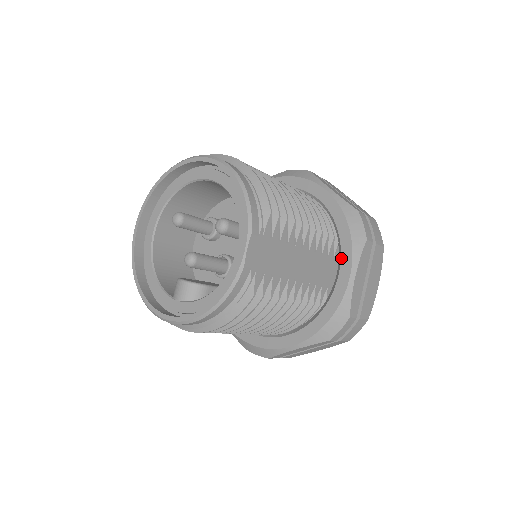
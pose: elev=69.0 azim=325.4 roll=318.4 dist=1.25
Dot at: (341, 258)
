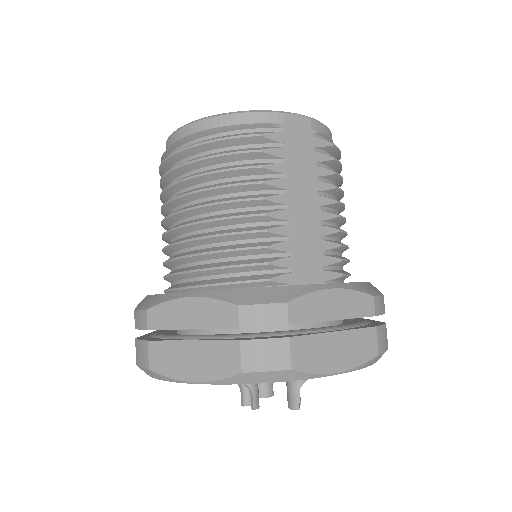
Dot at: occluded
